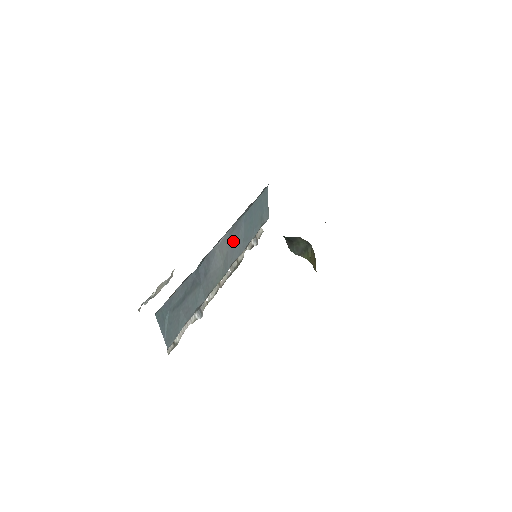
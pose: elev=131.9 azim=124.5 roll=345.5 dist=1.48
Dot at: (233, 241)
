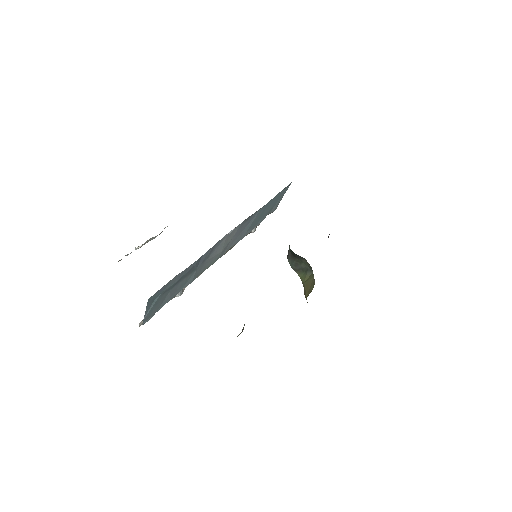
Dot at: (240, 231)
